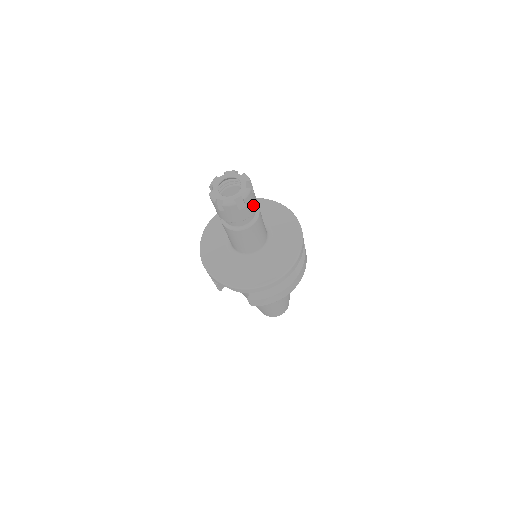
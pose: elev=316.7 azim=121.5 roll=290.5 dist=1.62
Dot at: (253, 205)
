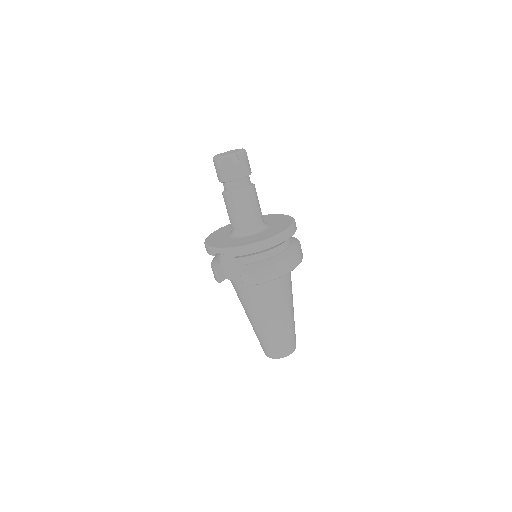
Dot at: (247, 168)
